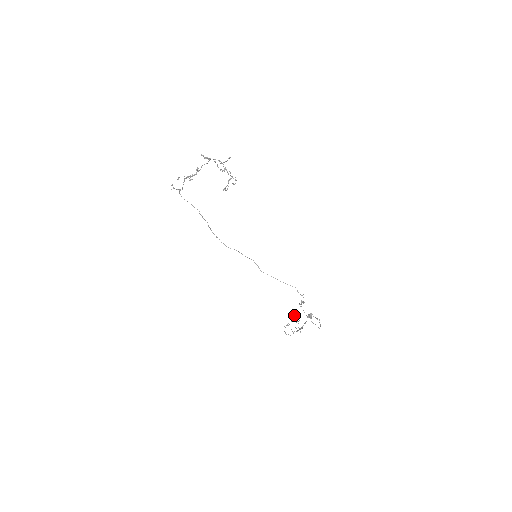
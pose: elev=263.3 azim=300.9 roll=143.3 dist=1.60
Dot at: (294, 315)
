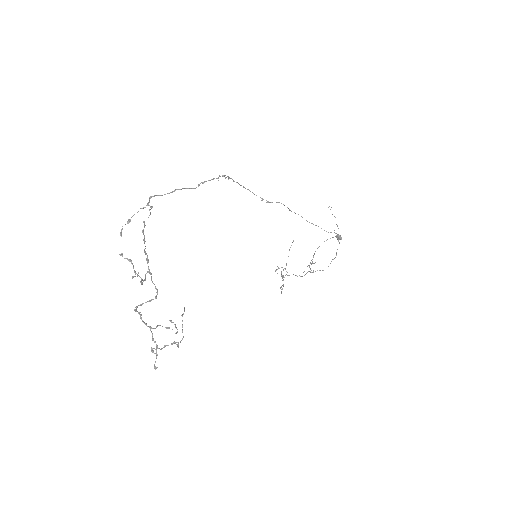
Dot at: (332, 214)
